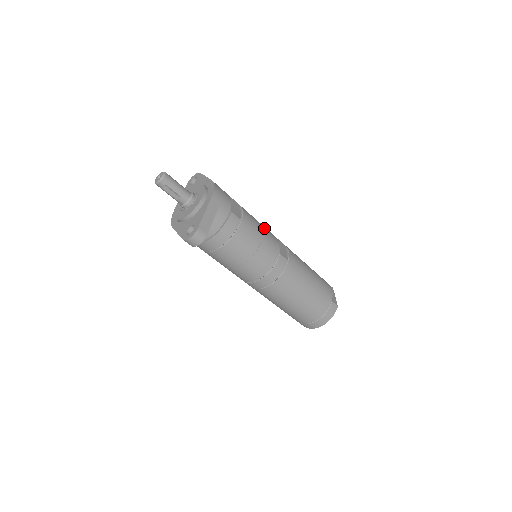
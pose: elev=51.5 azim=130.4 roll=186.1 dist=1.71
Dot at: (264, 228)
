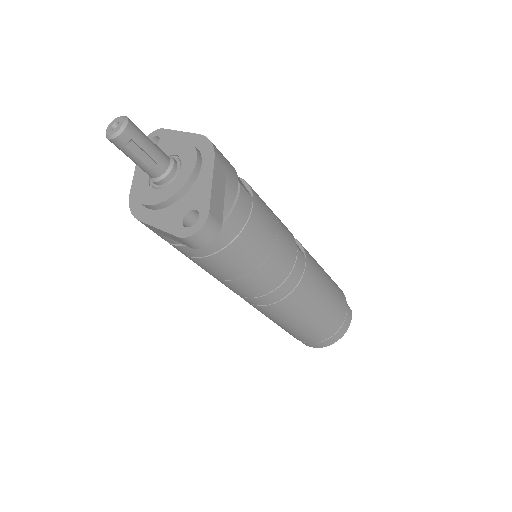
Dot at: occluded
